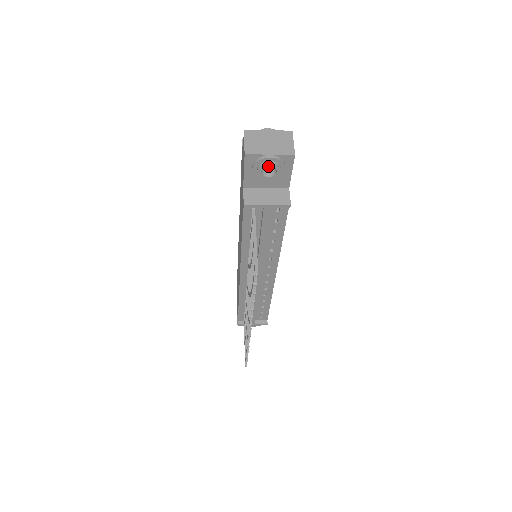
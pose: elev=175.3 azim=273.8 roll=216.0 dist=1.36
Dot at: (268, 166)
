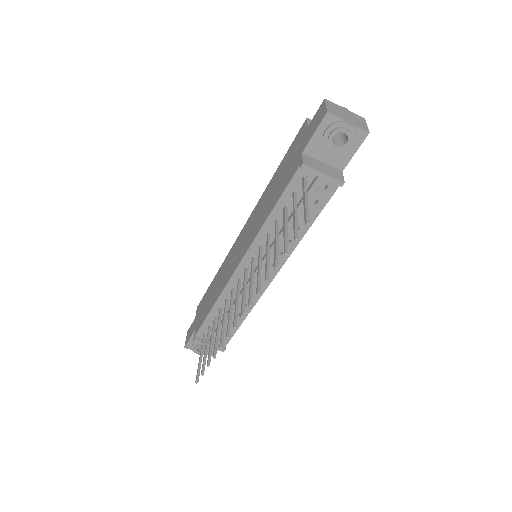
Dot at: (335, 139)
